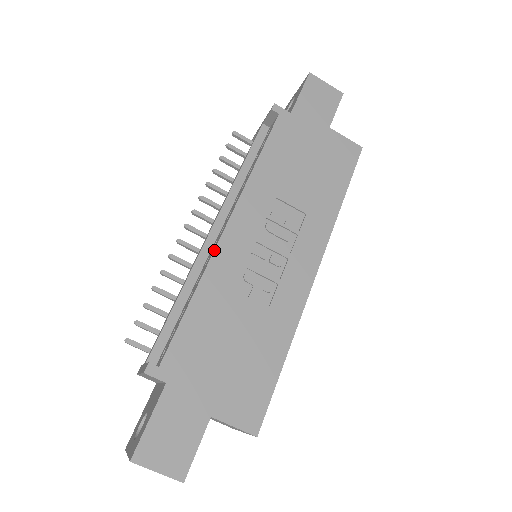
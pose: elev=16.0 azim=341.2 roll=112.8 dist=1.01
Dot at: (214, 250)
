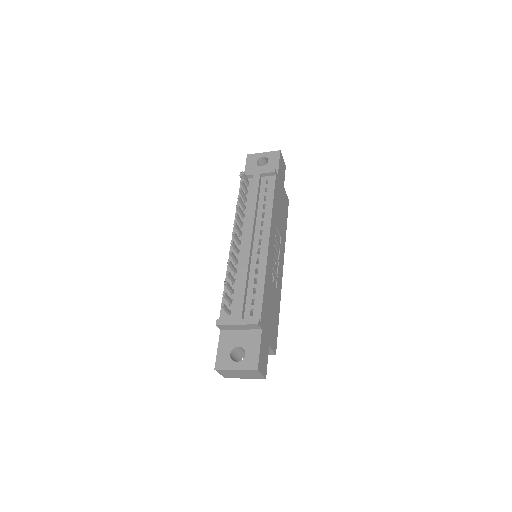
Dot at: (267, 256)
